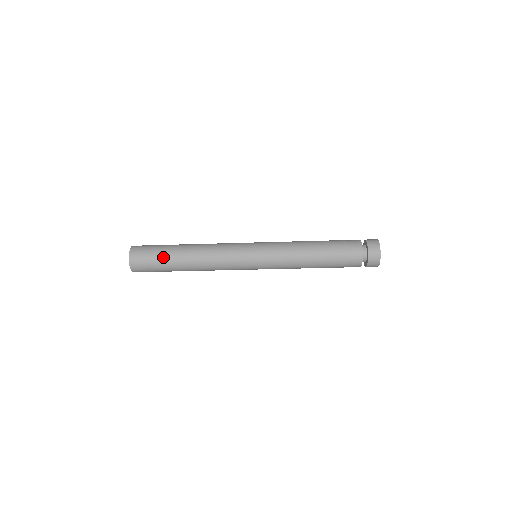
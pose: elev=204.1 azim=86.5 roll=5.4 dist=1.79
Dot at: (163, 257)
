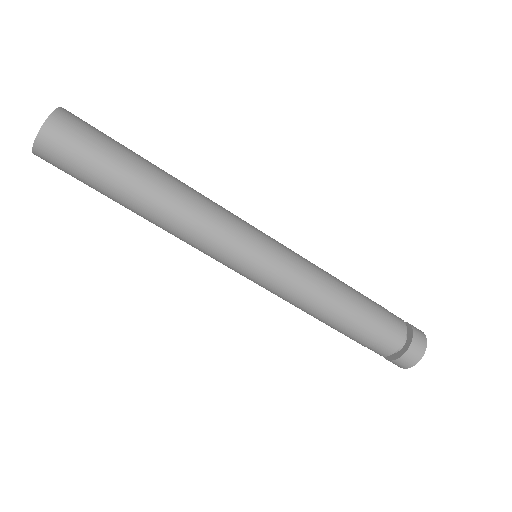
Dot at: (121, 149)
